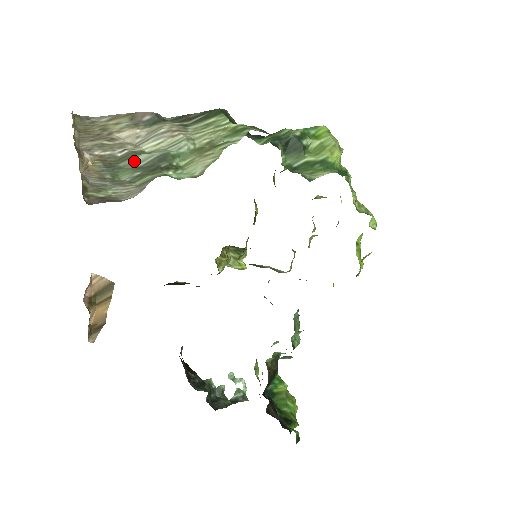
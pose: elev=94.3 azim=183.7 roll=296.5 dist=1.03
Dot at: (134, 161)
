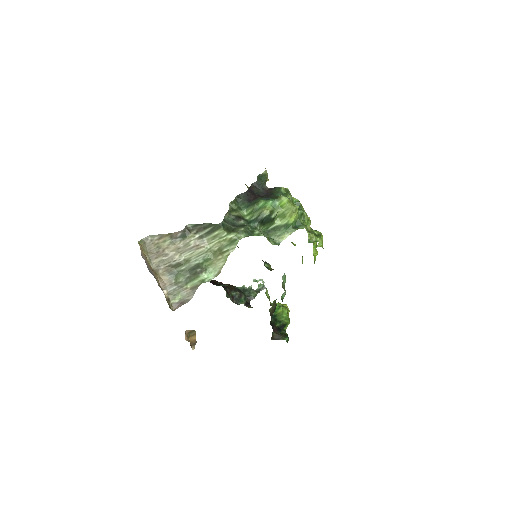
Dot at: (183, 268)
